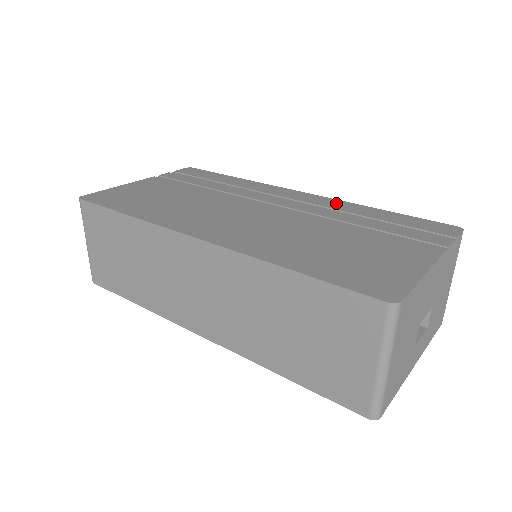
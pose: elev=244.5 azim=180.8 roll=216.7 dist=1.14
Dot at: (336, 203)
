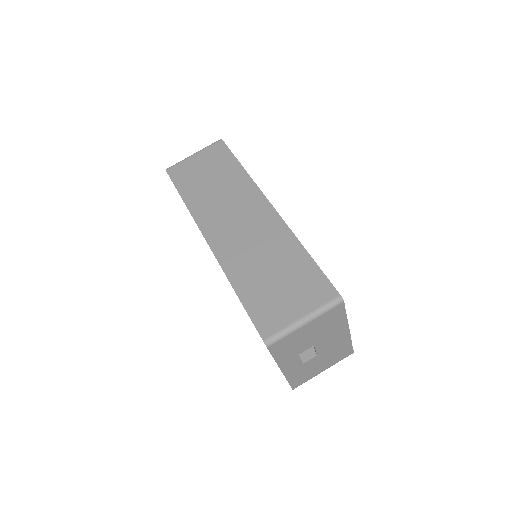
Dot at: occluded
